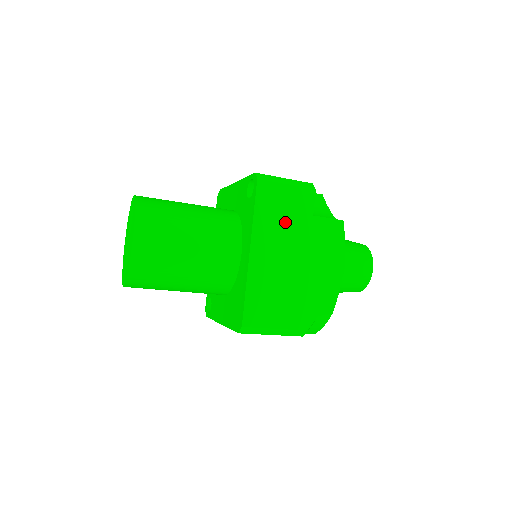
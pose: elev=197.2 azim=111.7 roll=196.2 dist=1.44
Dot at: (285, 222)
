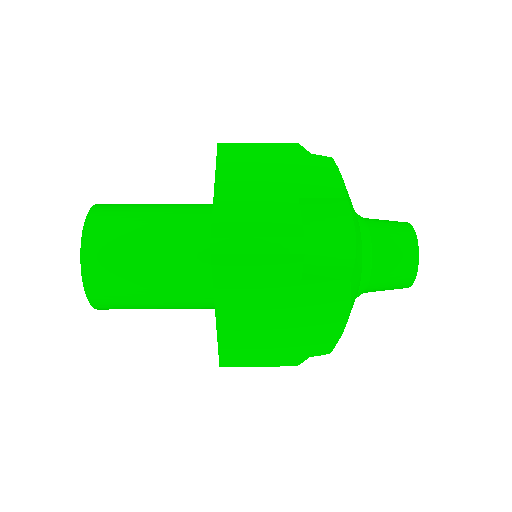
Dot at: (259, 290)
